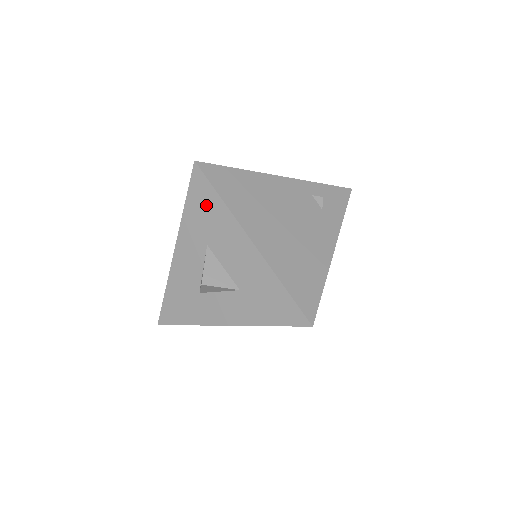
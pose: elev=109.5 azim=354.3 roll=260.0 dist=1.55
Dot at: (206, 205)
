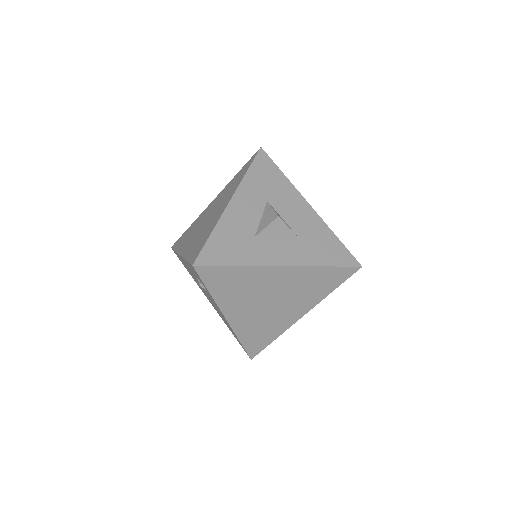
Dot at: (269, 175)
